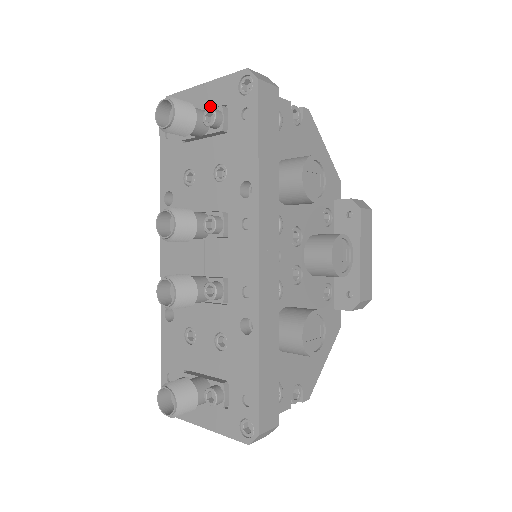
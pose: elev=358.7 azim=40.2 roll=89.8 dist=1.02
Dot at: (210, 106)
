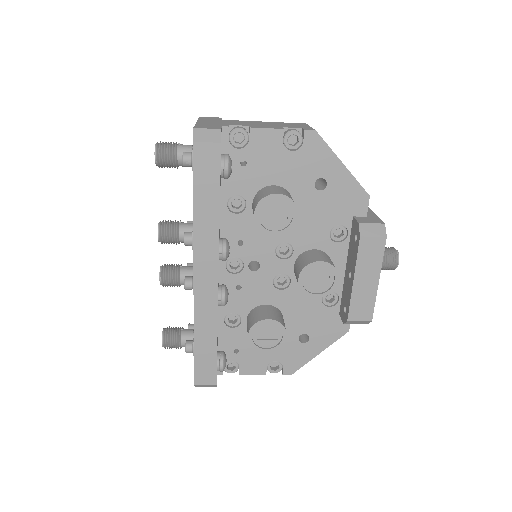
Dot at: occluded
